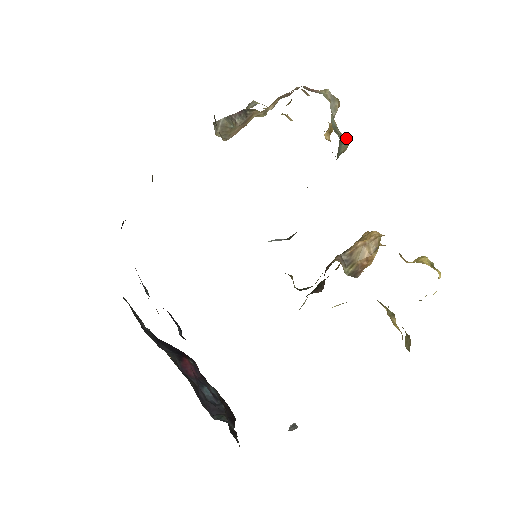
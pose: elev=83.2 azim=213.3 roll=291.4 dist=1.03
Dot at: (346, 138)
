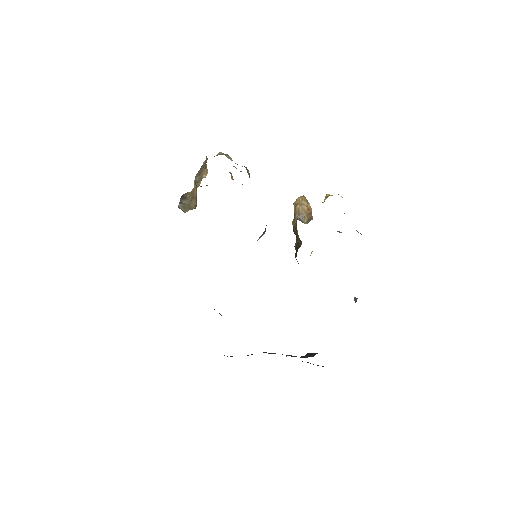
Dot at: (246, 168)
